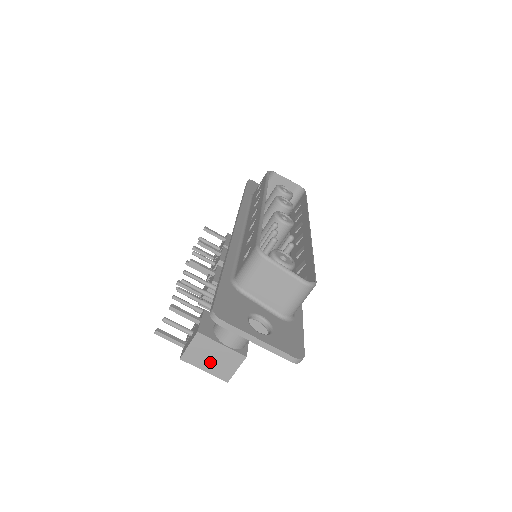
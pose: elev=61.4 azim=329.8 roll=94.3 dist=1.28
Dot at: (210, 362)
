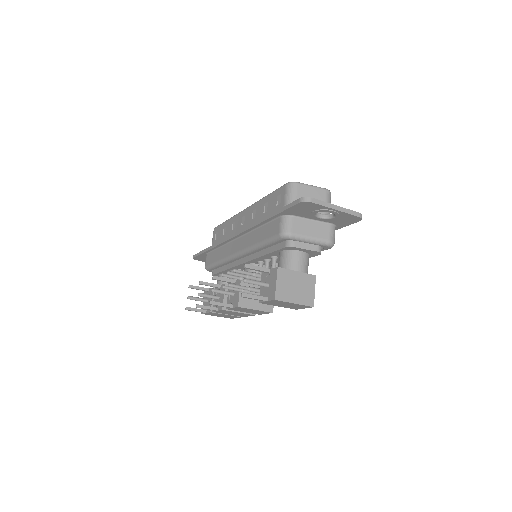
Dot at: (295, 292)
